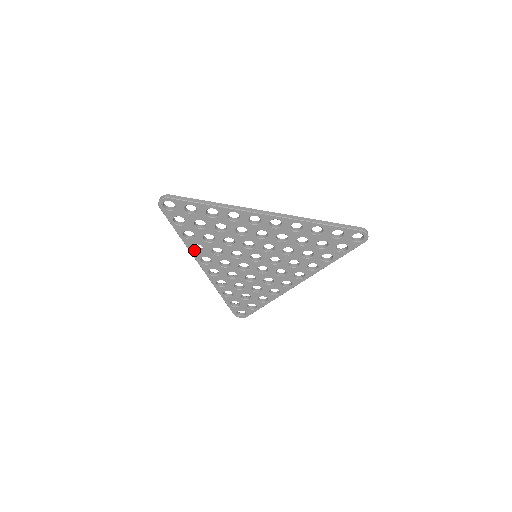
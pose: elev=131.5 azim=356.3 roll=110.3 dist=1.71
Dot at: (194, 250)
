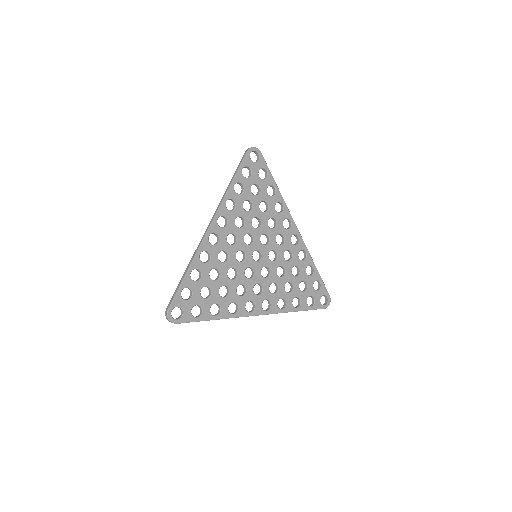
Dot at: (225, 204)
